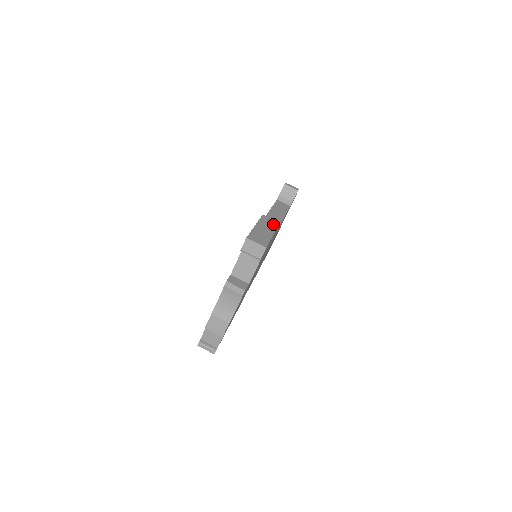
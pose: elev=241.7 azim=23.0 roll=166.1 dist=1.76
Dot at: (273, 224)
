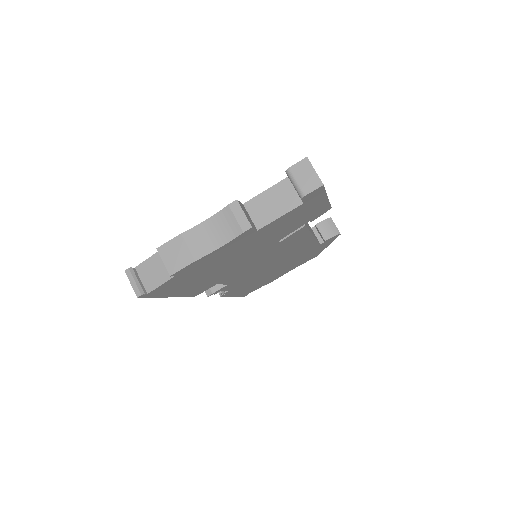
Dot at: occluded
